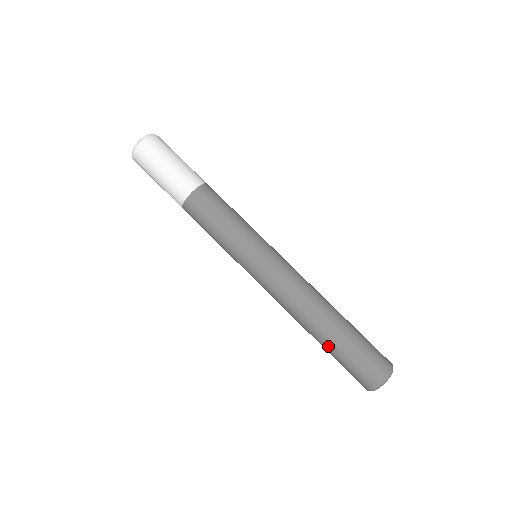
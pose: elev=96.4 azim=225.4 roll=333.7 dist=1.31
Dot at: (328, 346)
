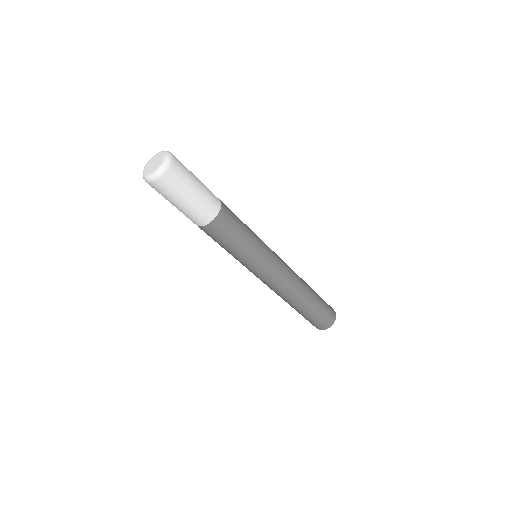
Dot at: (299, 312)
